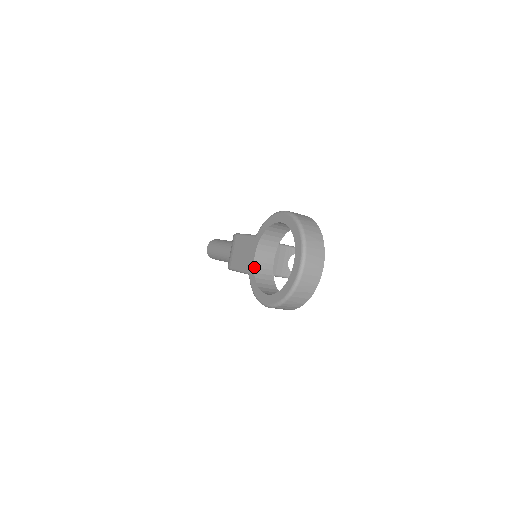
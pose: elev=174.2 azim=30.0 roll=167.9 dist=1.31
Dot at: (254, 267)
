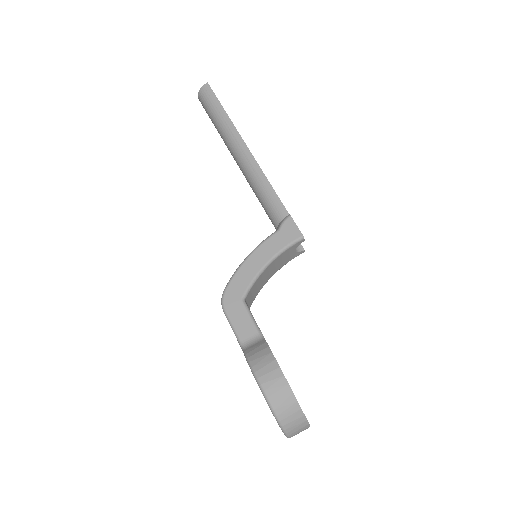
Dot at: occluded
